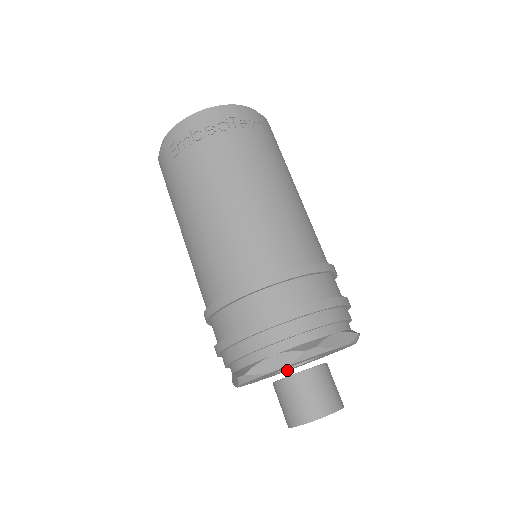
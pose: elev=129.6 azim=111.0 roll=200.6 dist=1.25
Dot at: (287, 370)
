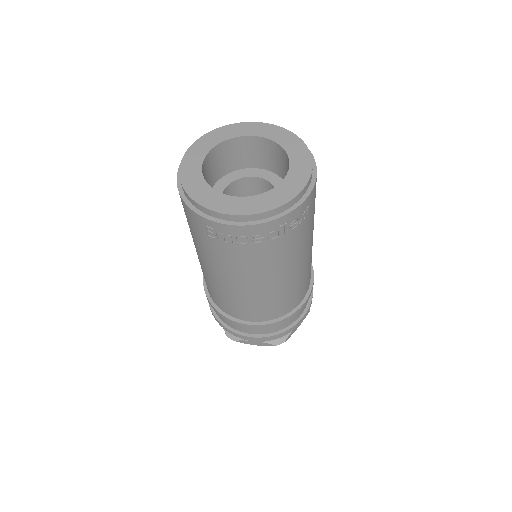
Dot at: occluded
